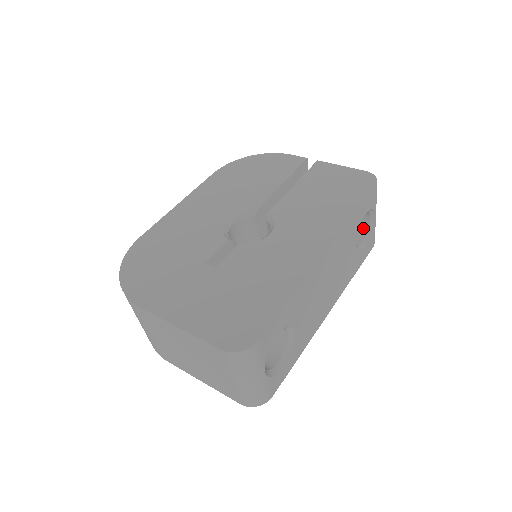
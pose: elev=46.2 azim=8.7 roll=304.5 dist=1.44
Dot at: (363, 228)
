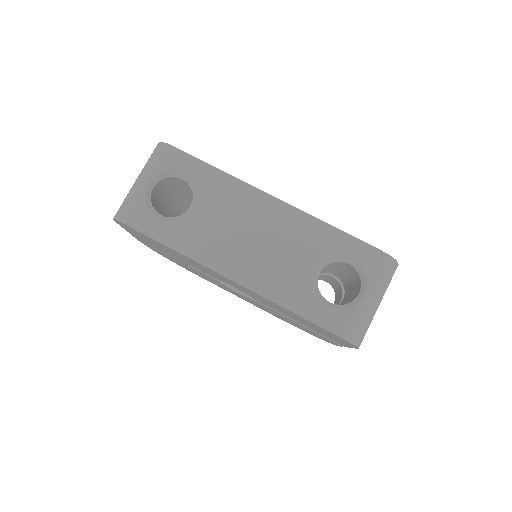
Dot at: (347, 303)
